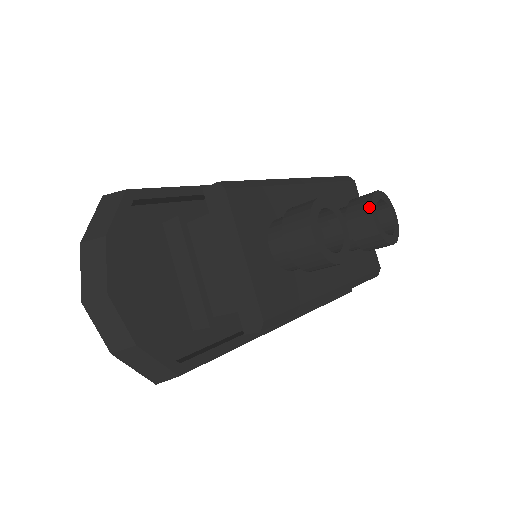
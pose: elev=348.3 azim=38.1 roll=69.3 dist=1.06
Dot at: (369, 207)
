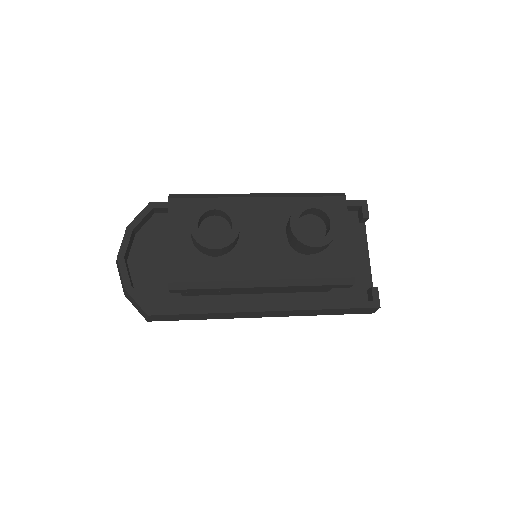
Dot at: (291, 214)
